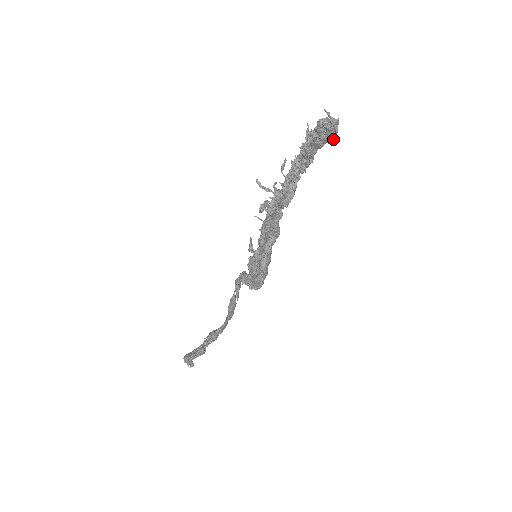
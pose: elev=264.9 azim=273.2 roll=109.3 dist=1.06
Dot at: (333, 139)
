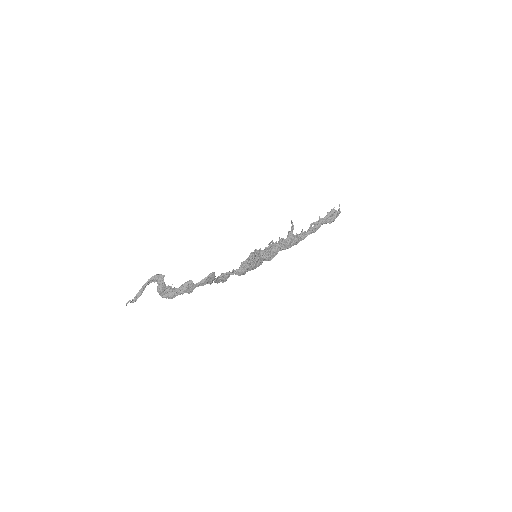
Dot at: (334, 218)
